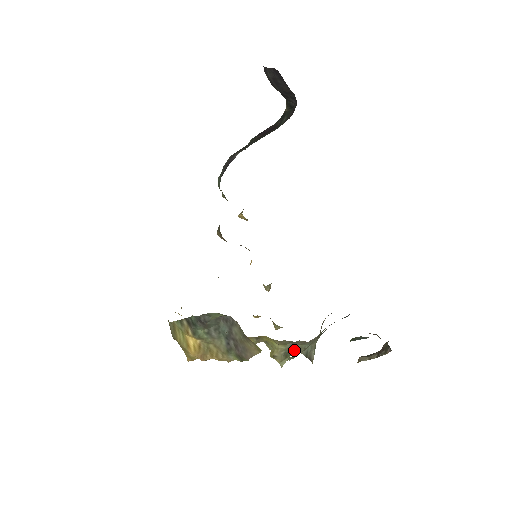
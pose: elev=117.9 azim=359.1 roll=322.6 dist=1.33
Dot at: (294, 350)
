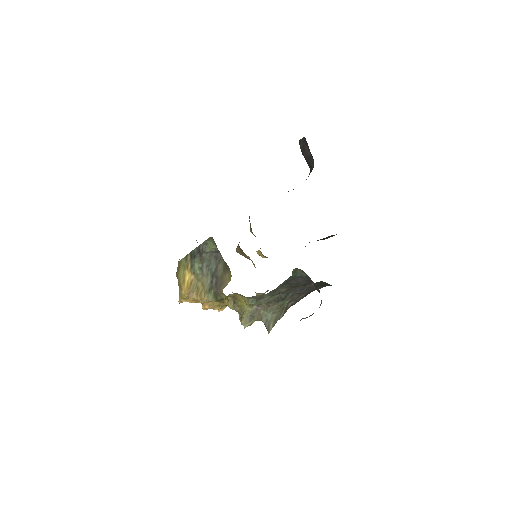
Dot at: (258, 315)
